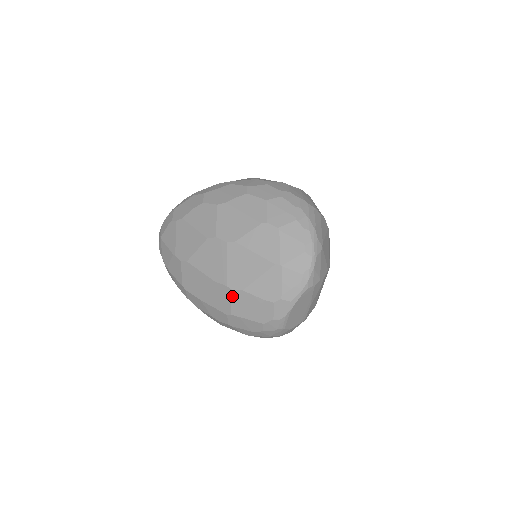
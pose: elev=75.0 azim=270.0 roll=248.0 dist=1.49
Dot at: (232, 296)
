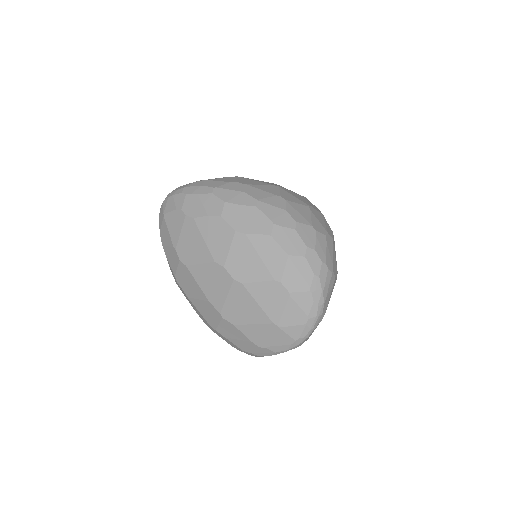
Dot at: (222, 322)
